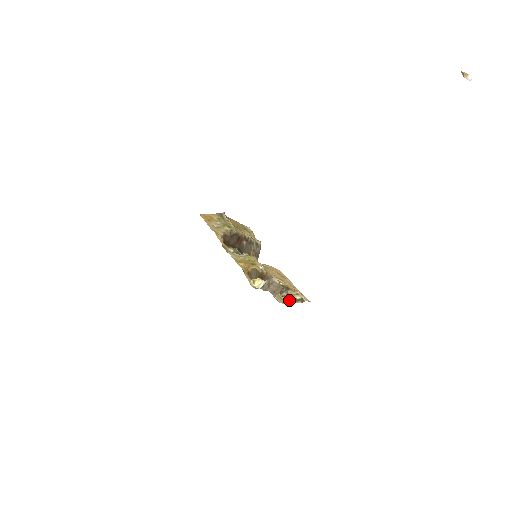
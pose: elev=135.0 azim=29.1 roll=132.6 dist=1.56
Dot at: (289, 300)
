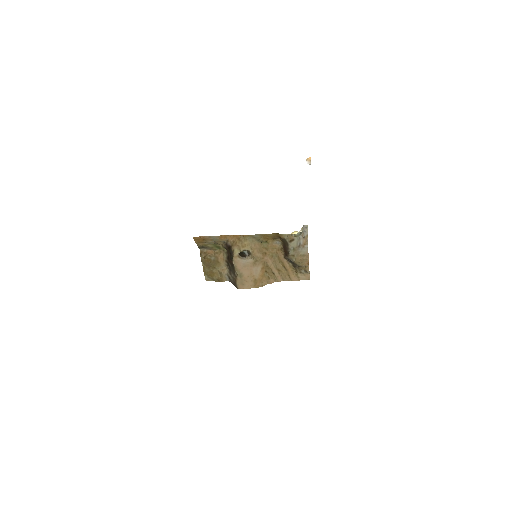
Dot at: (304, 267)
